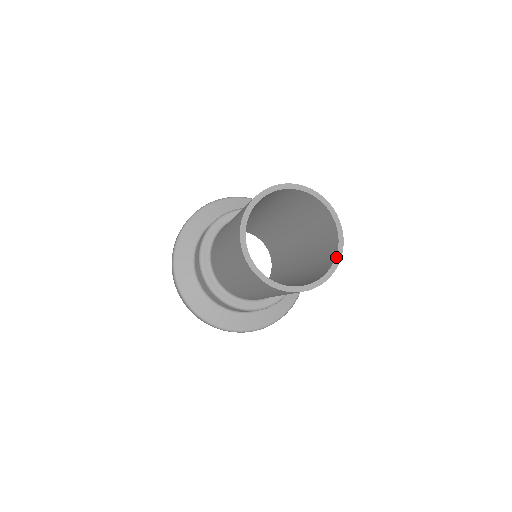
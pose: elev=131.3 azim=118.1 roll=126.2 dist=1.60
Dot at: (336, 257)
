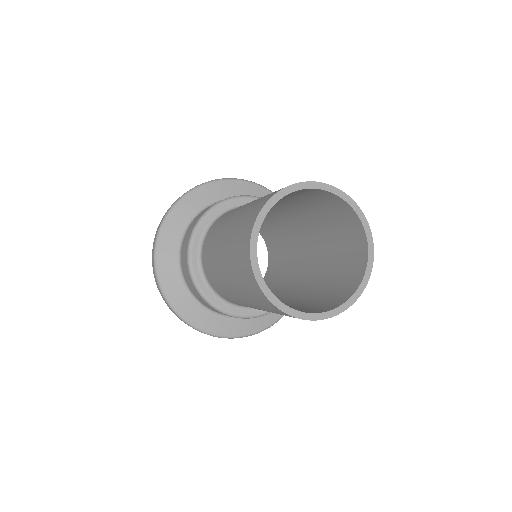
Dot at: (356, 290)
